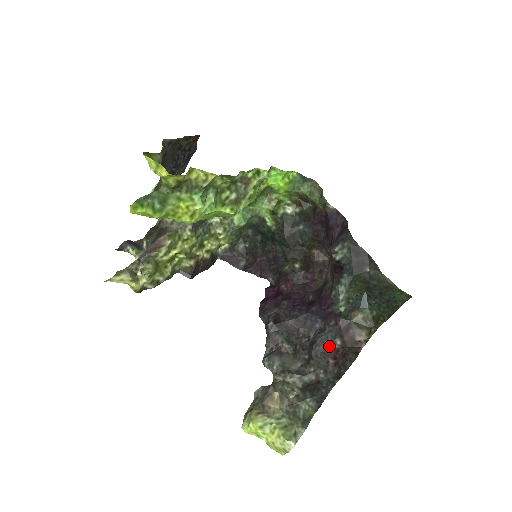
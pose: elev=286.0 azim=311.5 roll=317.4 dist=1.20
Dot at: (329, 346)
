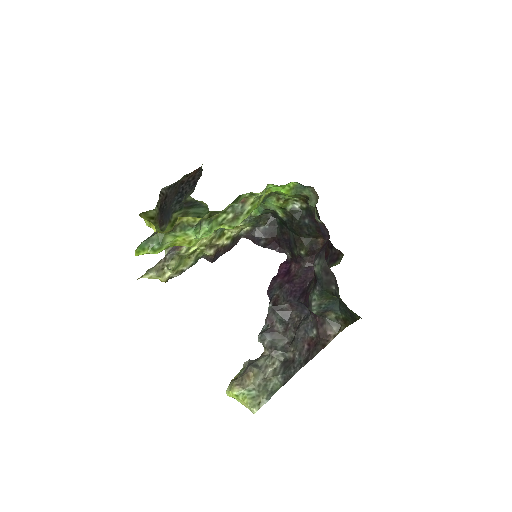
Dot at: (308, 333)
